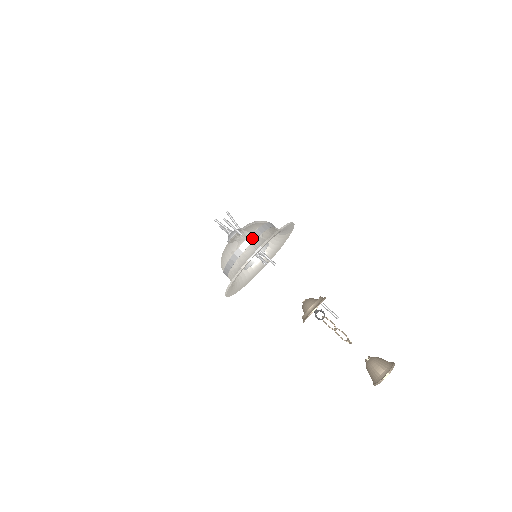
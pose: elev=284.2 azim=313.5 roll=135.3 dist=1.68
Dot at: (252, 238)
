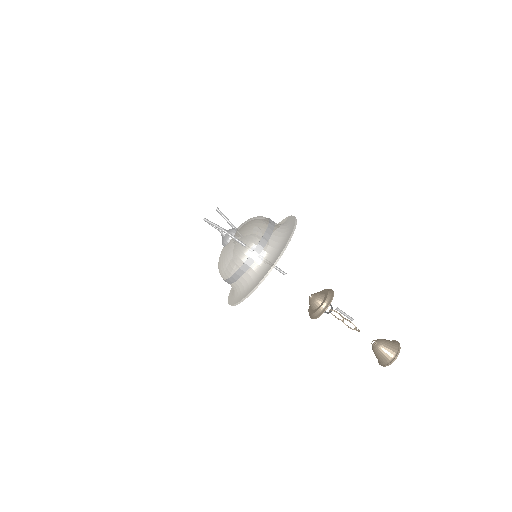
Dot at: (258, 250)
